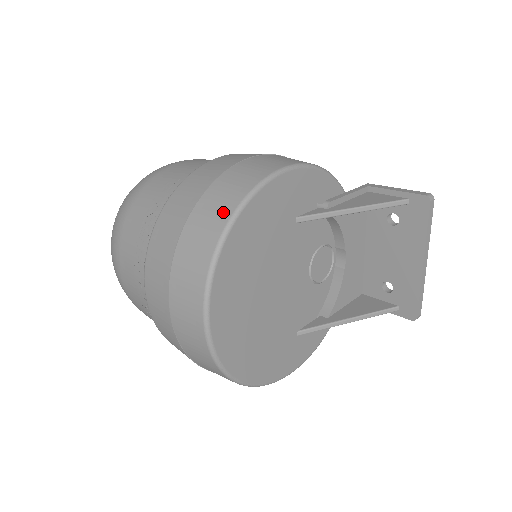
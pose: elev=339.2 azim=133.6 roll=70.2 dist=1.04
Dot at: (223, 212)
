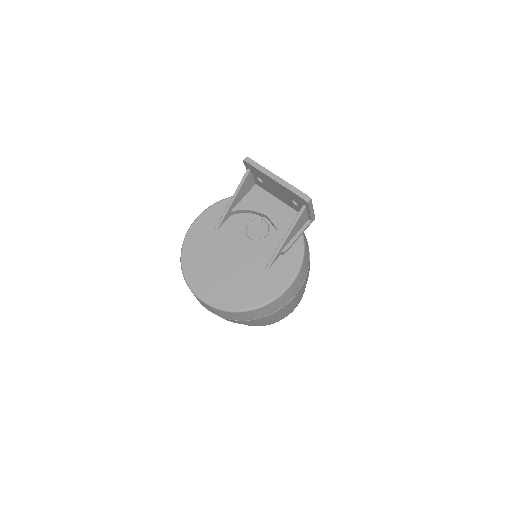
Dot at: occluded
